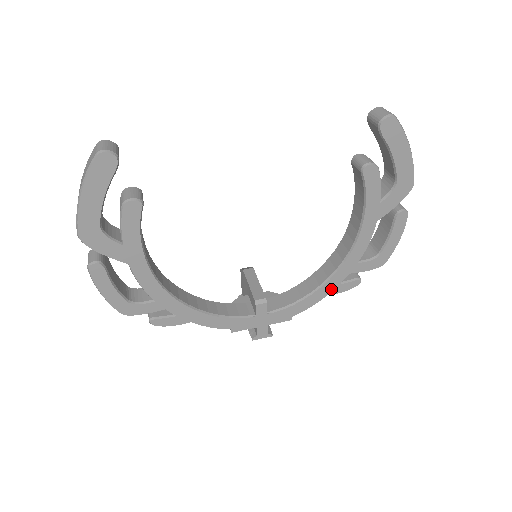
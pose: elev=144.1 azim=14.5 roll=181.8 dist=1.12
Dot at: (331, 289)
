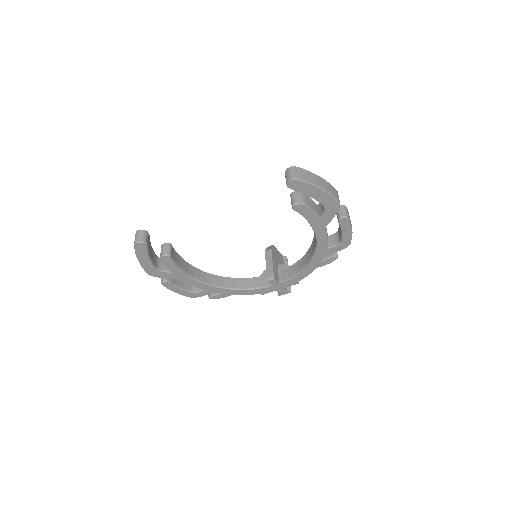
Dot at: (316, 265)
